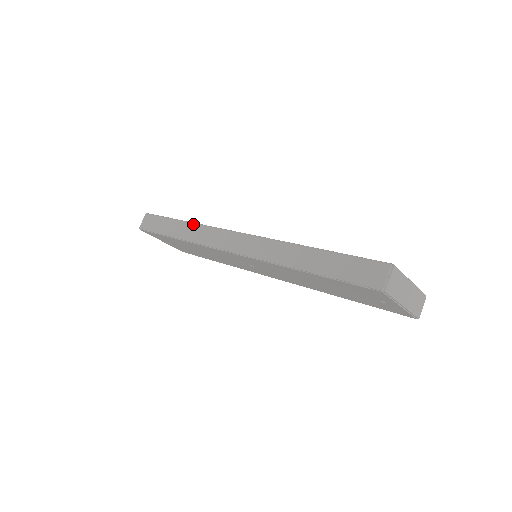
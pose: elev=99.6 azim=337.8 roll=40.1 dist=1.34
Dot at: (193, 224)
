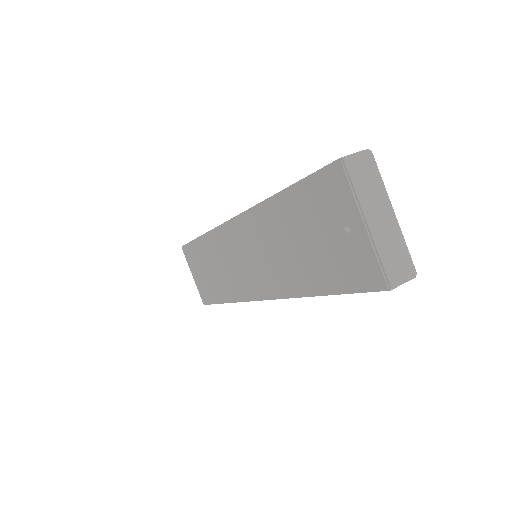
Dot at: occluded
